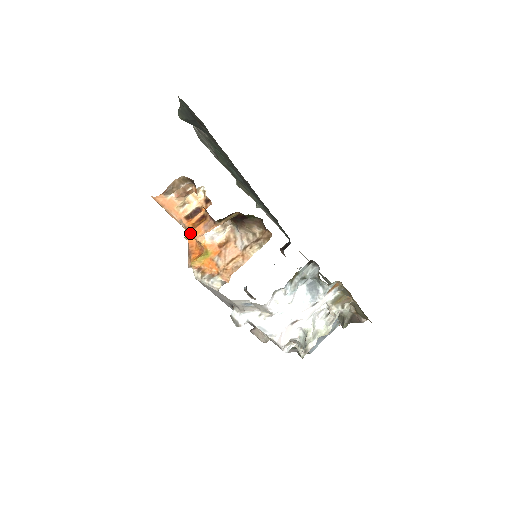
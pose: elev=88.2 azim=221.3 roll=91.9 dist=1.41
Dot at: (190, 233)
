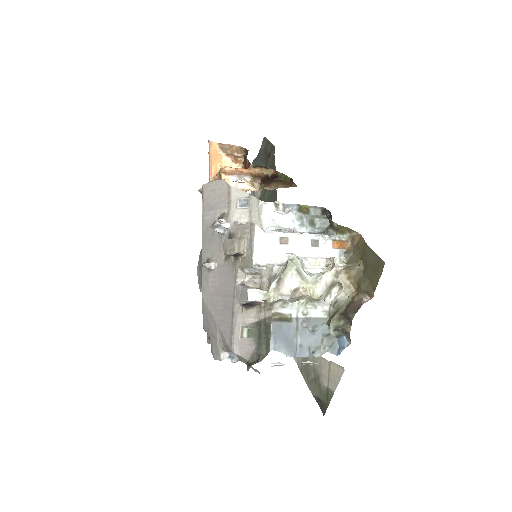
Dot at: (222, 168)
